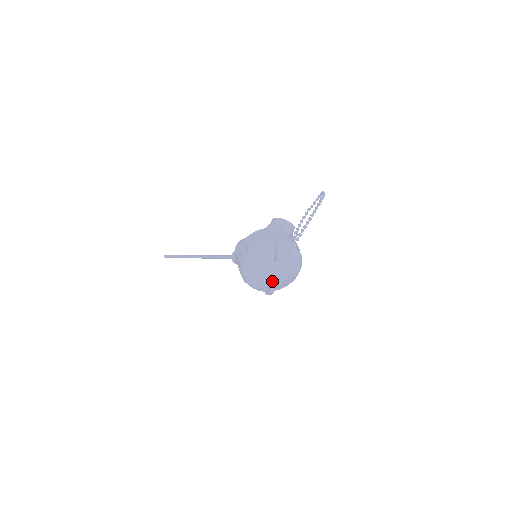
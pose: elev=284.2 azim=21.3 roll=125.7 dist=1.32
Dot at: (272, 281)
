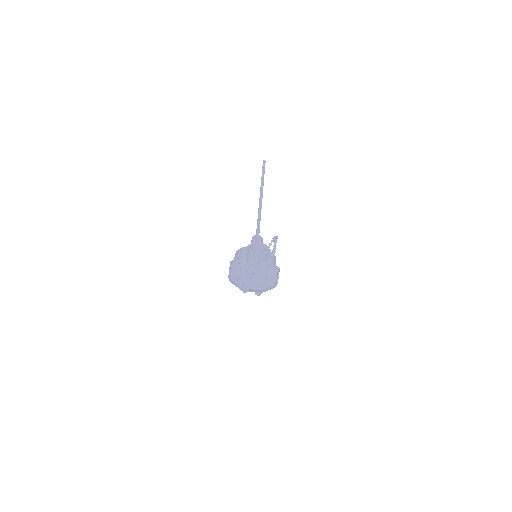
Dot at: (255, 291)
